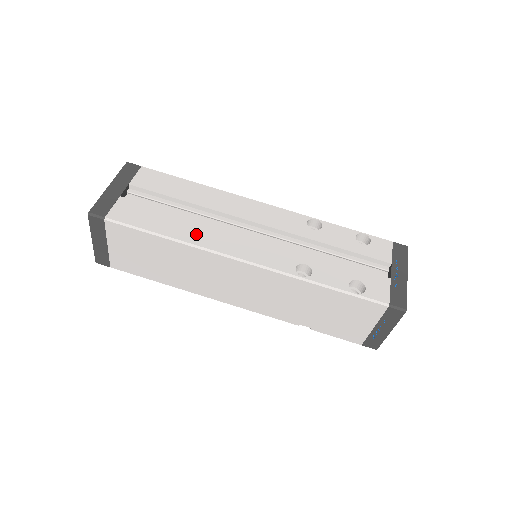
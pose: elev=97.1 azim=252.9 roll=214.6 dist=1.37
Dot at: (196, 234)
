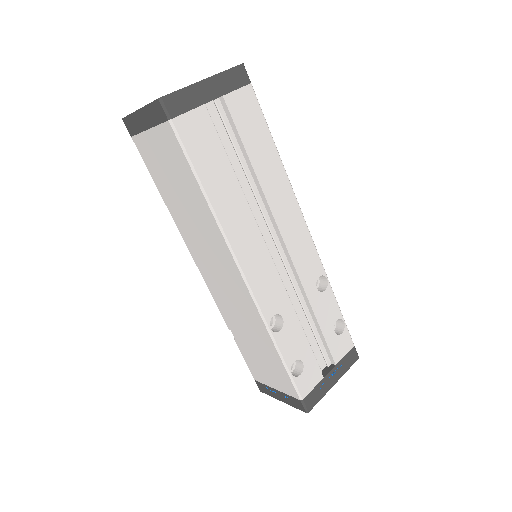
Dot at: (231, 214)
